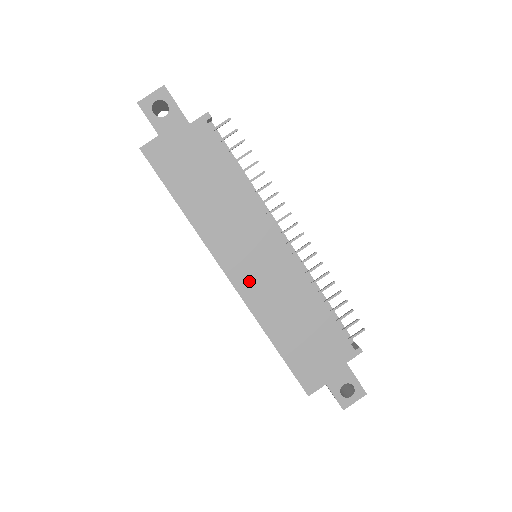
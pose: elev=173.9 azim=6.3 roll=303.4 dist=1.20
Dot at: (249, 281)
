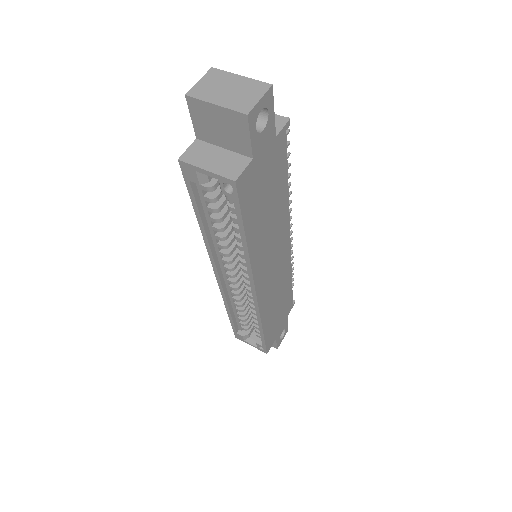
Dot at: (266, 288)
